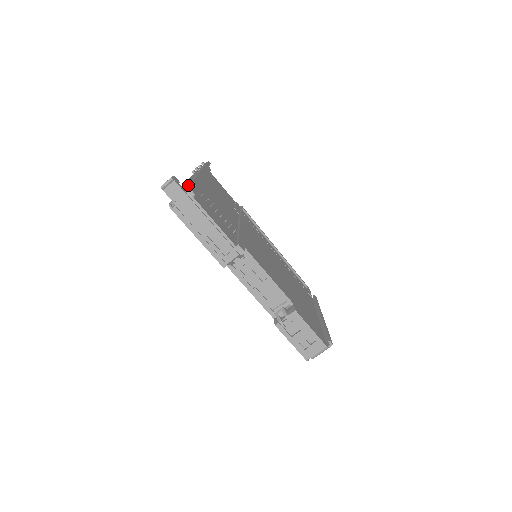
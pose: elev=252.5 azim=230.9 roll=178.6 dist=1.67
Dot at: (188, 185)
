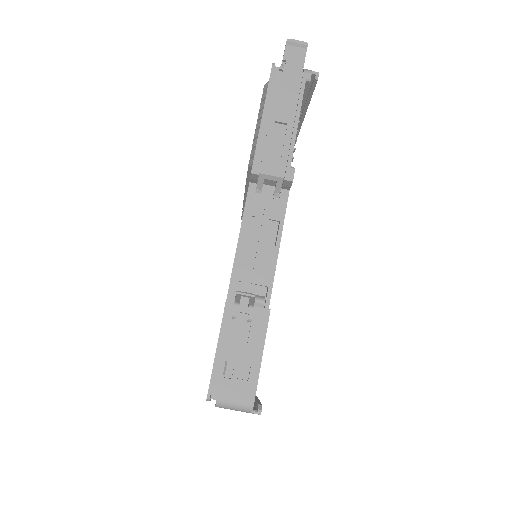
Dot at: (311, 70)
